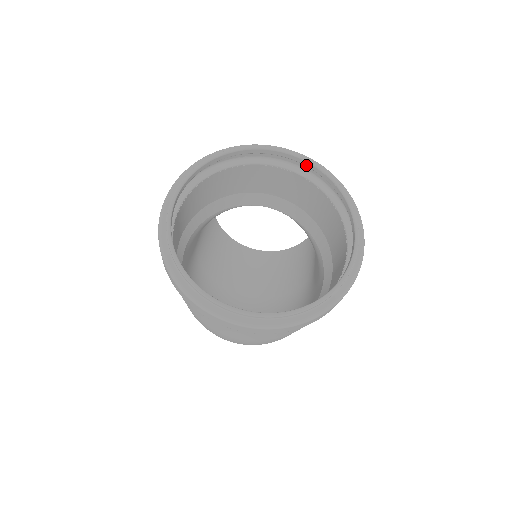
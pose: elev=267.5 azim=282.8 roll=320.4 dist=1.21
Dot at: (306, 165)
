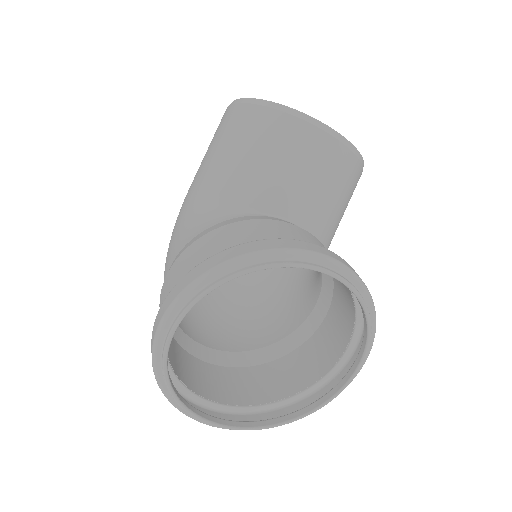
Dot at: (352, 291)
